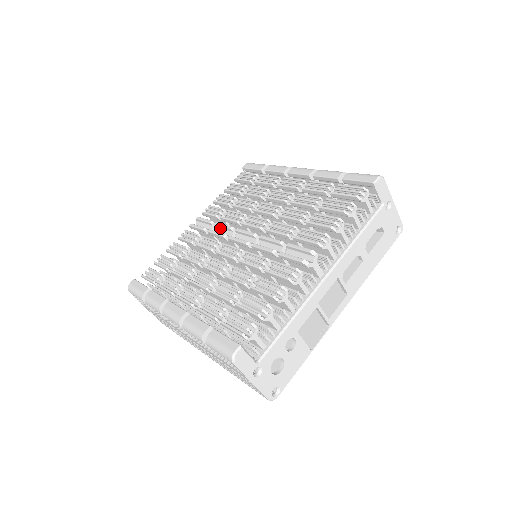
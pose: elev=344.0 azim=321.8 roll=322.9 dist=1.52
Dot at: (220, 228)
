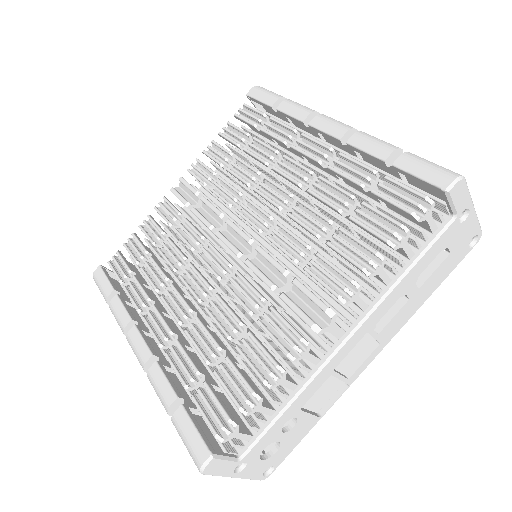
Dot at: (207, 207)
